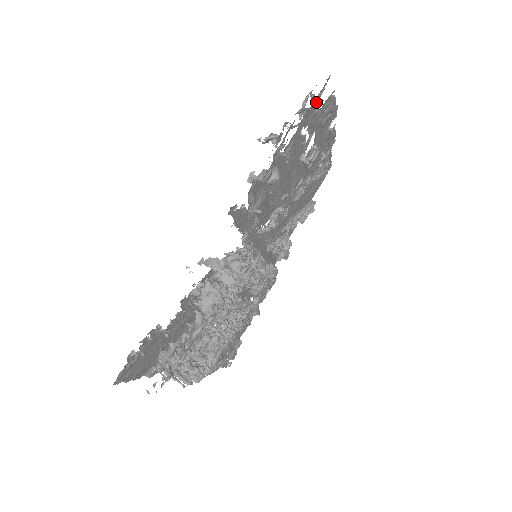
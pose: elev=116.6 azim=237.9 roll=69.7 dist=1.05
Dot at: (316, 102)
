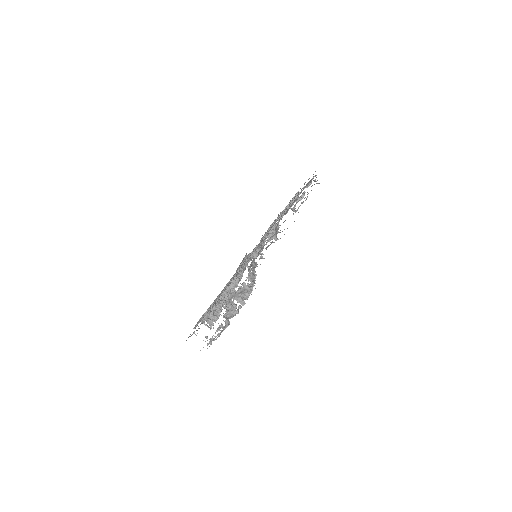
Dot at: occluded
